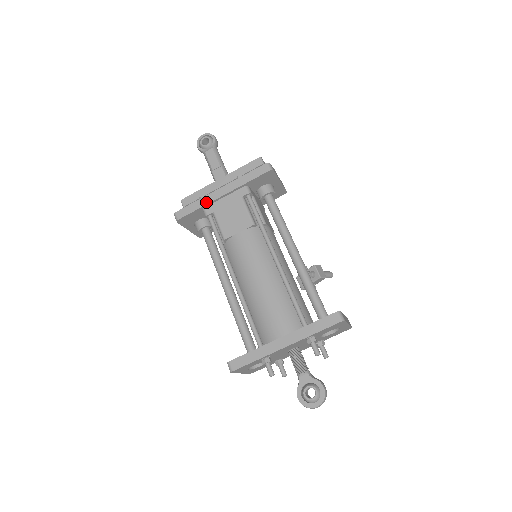
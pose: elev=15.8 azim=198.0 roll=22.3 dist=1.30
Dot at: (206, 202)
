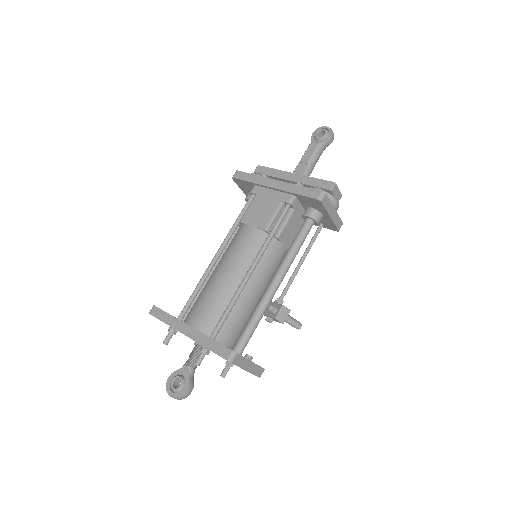
Dot at: (259, 182)
